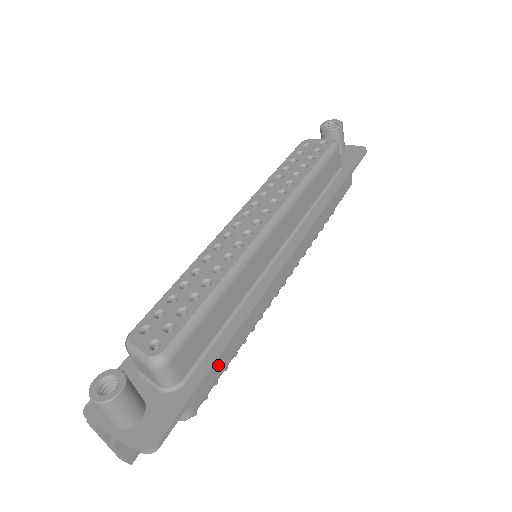
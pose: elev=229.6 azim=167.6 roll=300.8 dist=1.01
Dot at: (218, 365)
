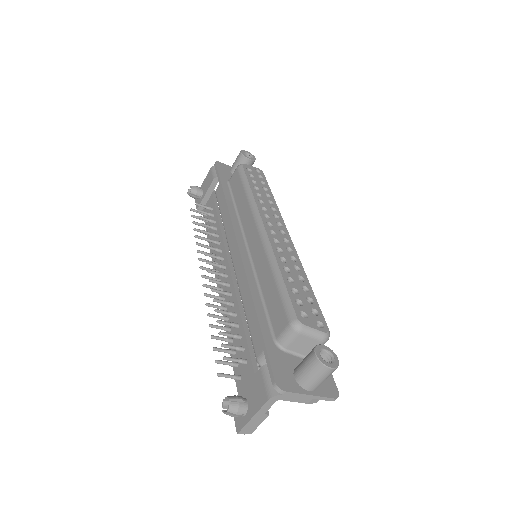
Dot at: occluded
